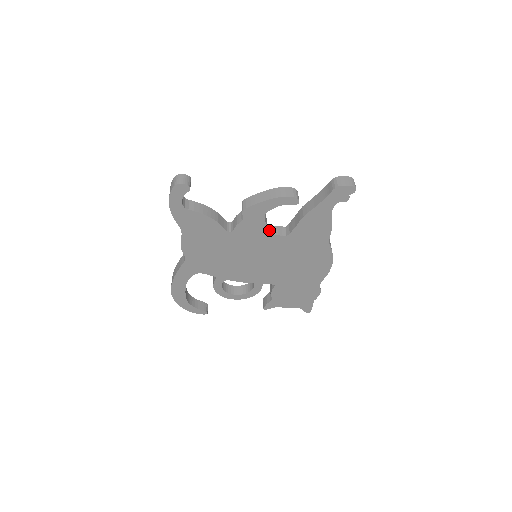
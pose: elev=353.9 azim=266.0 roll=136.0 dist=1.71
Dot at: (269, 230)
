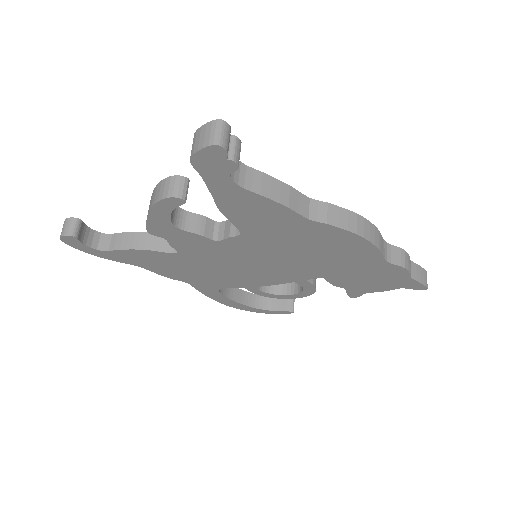
Dot at: (220, 231)
